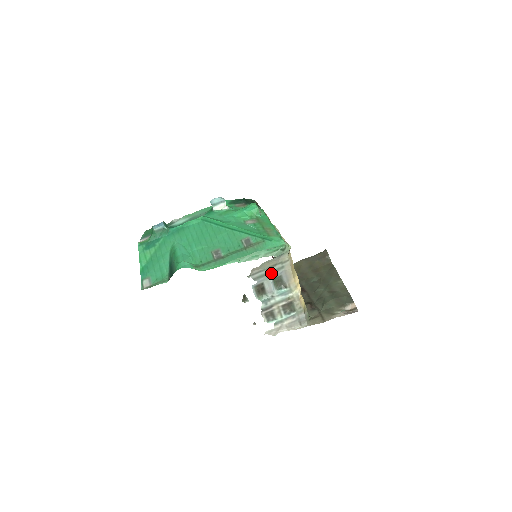
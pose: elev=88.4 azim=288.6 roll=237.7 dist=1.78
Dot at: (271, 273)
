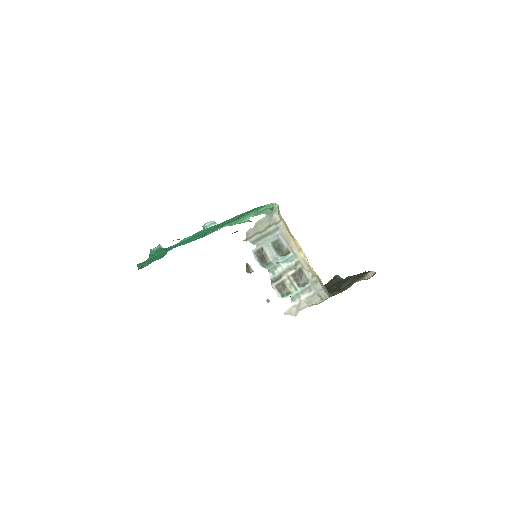
Dot at: (268, 236)
